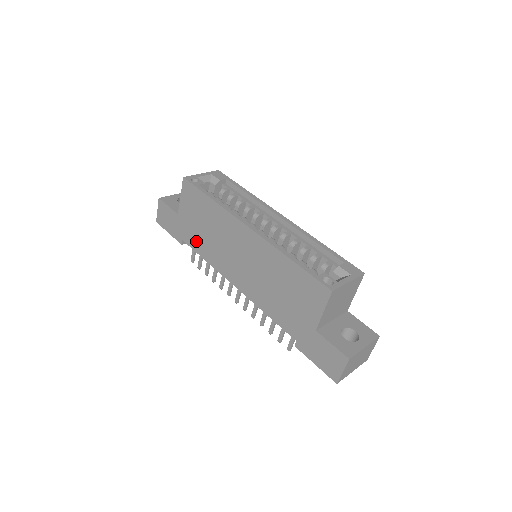
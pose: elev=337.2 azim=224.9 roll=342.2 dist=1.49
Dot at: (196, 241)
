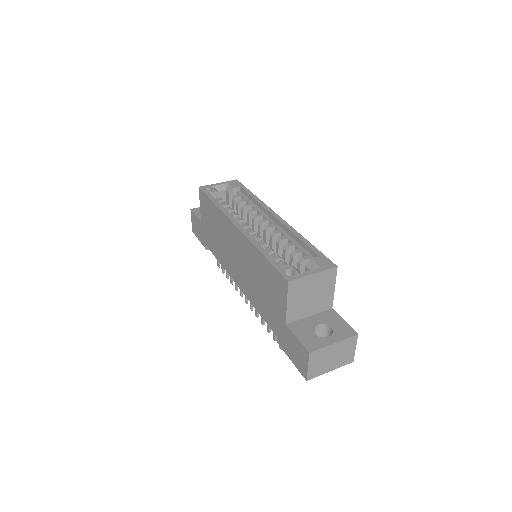
Dot at: (213, 245)
